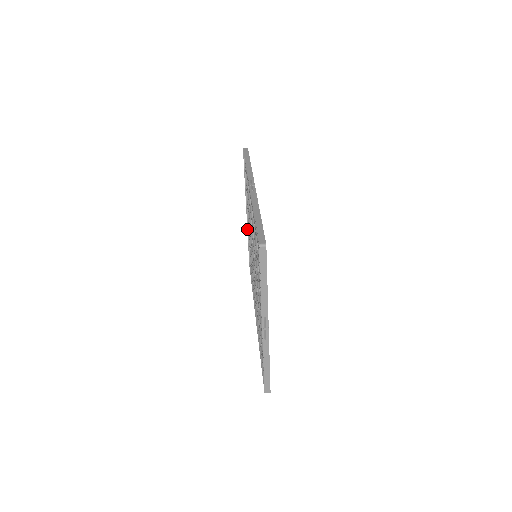
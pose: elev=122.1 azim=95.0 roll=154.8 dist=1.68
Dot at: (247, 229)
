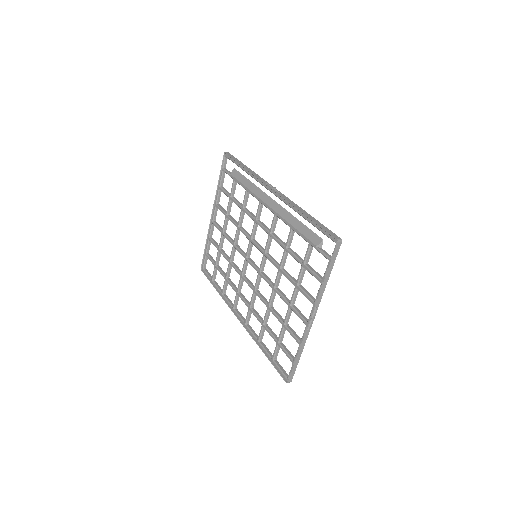
Dot at: (208, 232)
